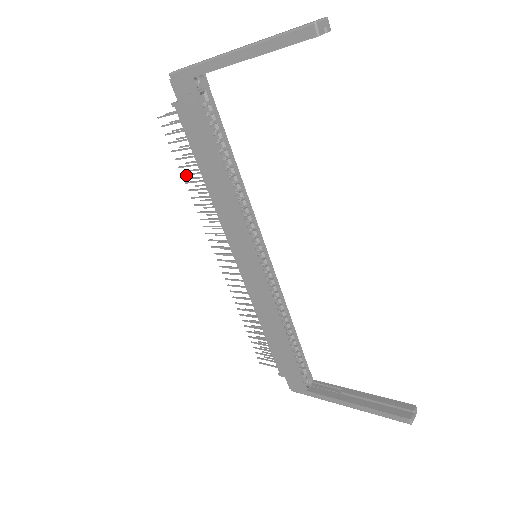
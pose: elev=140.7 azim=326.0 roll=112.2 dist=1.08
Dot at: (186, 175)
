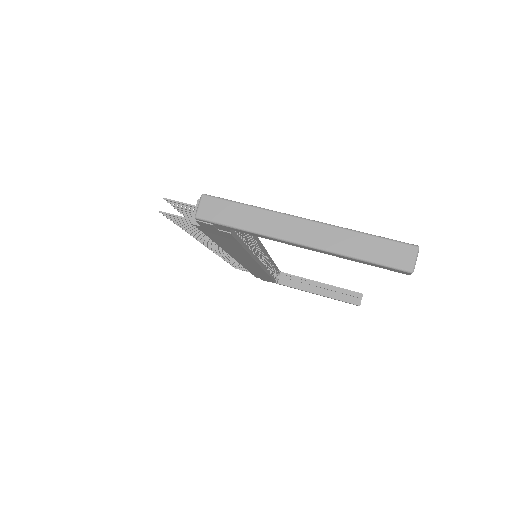
Dot at: (190, 232)
